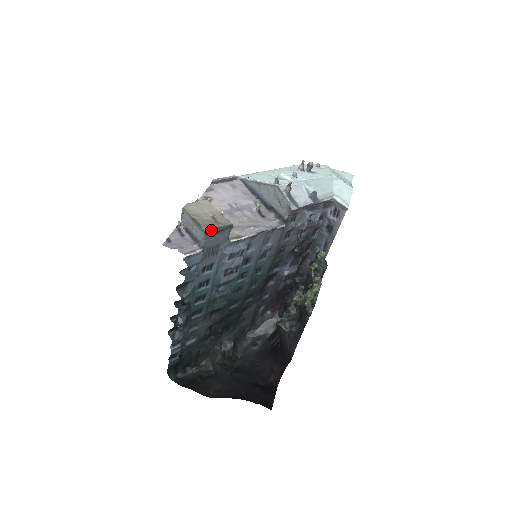
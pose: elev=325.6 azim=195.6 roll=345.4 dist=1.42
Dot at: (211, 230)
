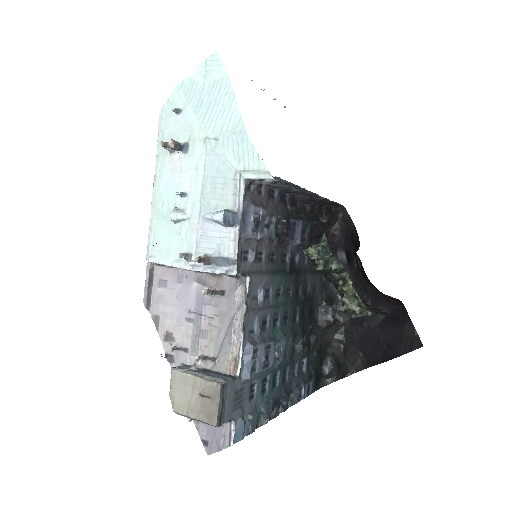
Dot at: (218, 418)
